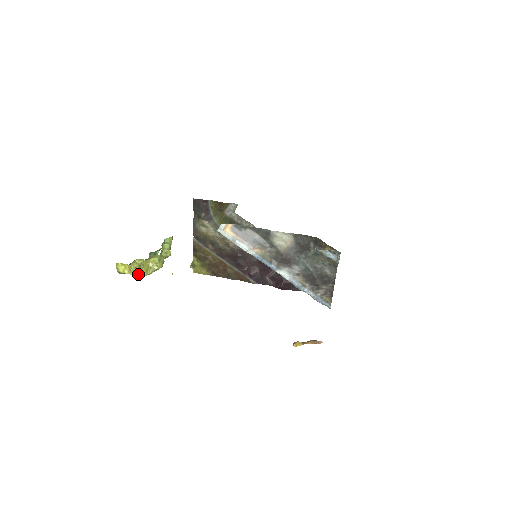
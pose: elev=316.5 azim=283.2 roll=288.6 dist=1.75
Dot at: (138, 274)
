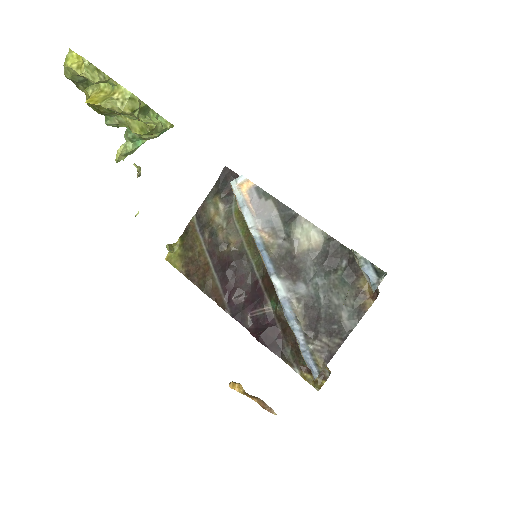
Dot at: (89, 99)
